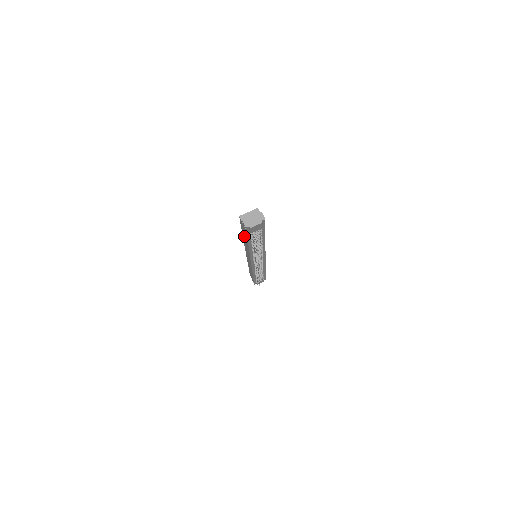
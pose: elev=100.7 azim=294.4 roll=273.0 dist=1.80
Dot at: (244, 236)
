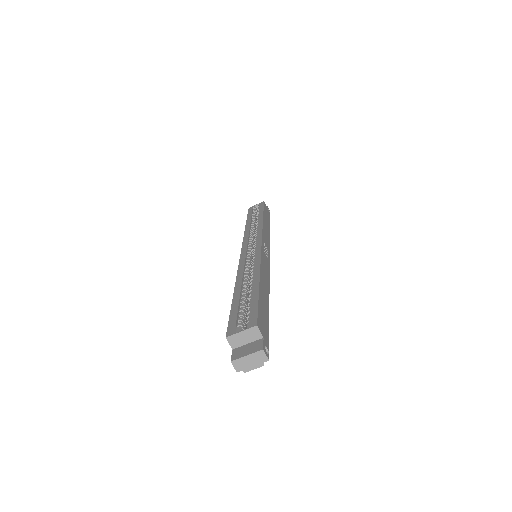
Dot at: occluded
